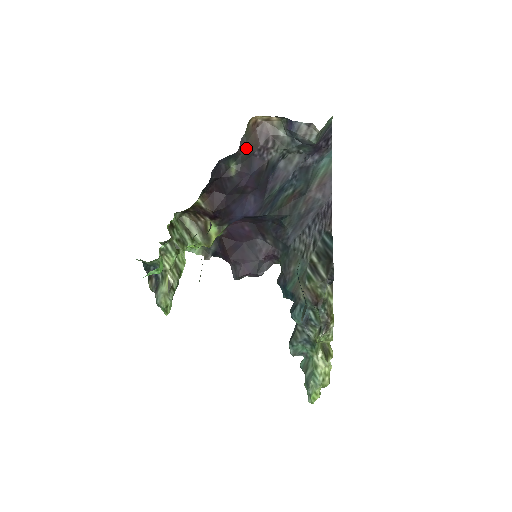
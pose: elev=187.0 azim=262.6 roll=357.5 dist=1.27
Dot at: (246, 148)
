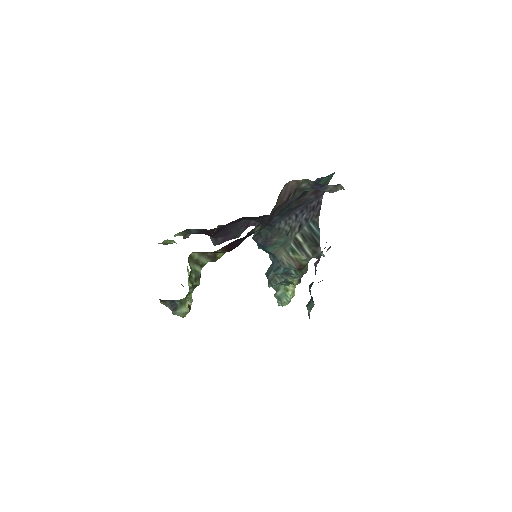
Dot at: (273, 212)
